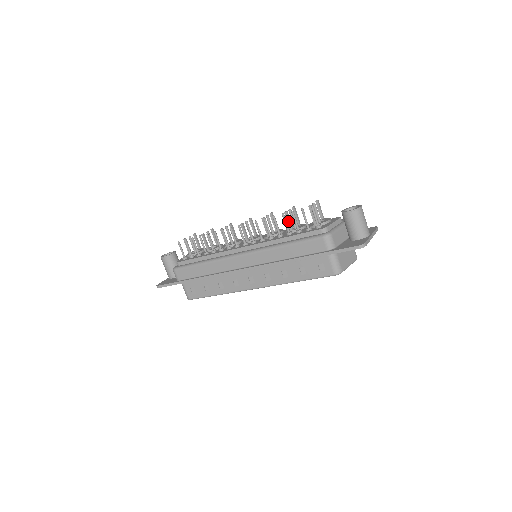
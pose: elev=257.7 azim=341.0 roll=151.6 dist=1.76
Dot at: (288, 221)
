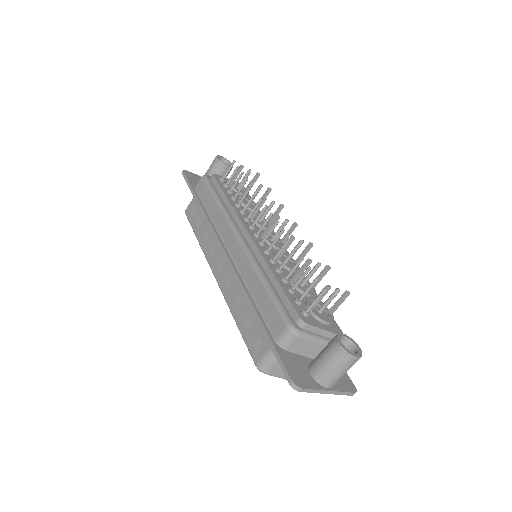
Dot at: (301, 269)
